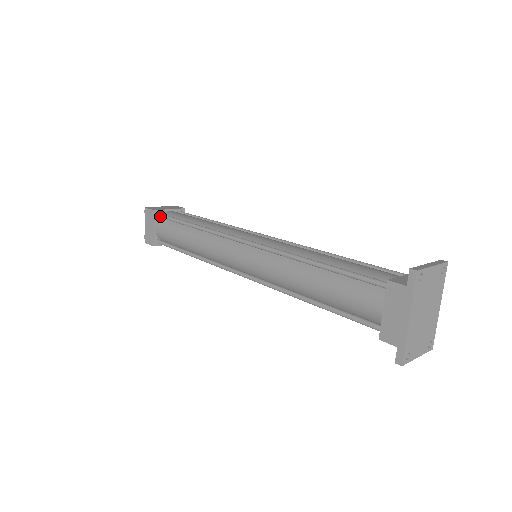
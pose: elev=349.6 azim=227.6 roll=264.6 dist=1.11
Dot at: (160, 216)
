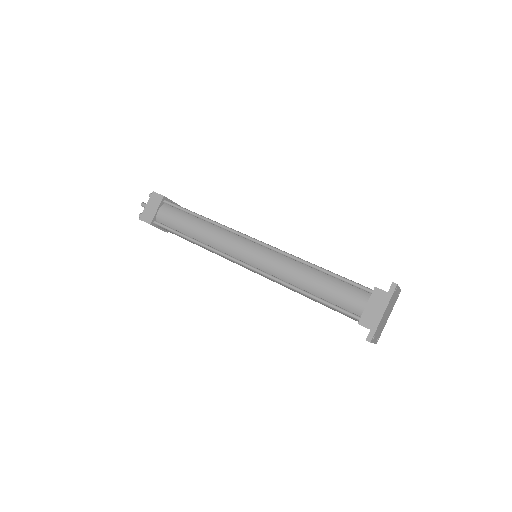
Dot at: (168, 203)
